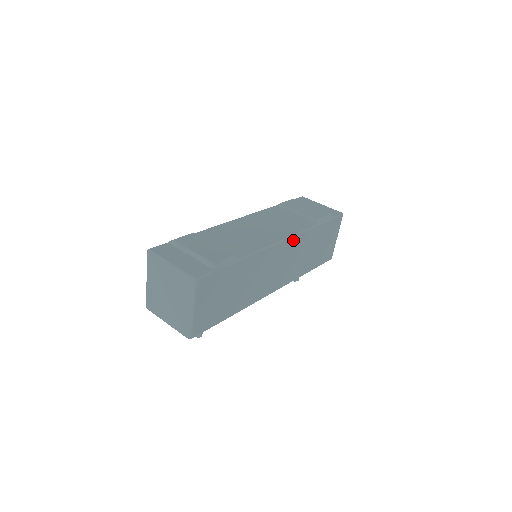
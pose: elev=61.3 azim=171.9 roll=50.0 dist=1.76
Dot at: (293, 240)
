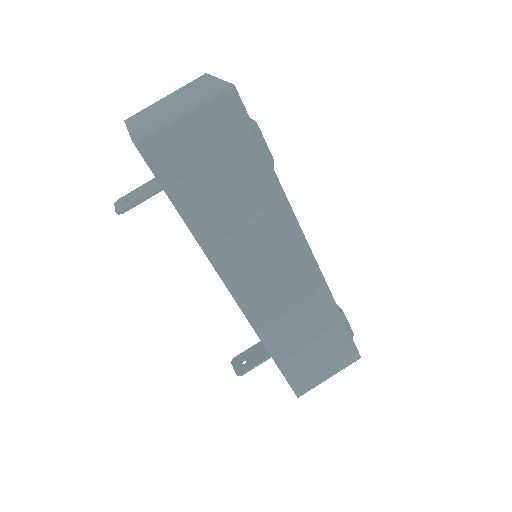
Dot at: (314, 273)
